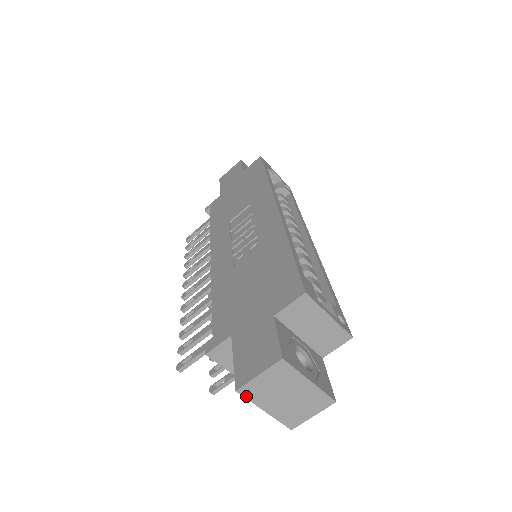
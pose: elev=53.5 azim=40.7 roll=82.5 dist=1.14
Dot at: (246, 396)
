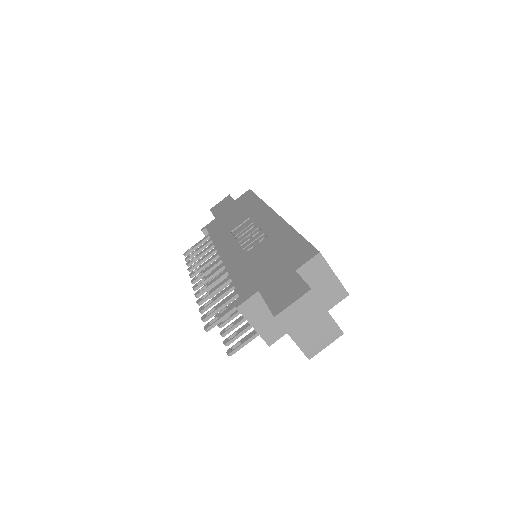
Dot at: (281, 323)
